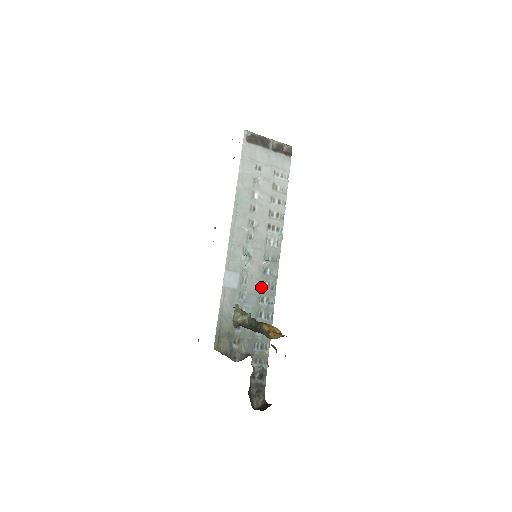
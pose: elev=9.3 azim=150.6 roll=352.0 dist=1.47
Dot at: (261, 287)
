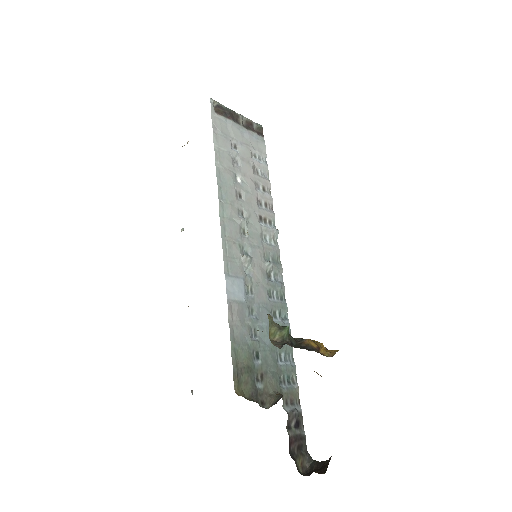
Dot at: (269, 298)
